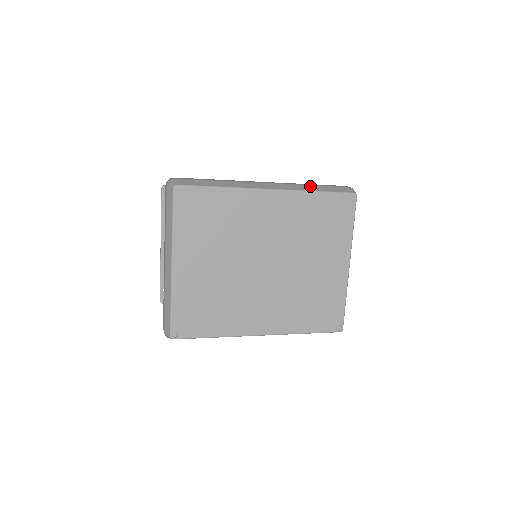
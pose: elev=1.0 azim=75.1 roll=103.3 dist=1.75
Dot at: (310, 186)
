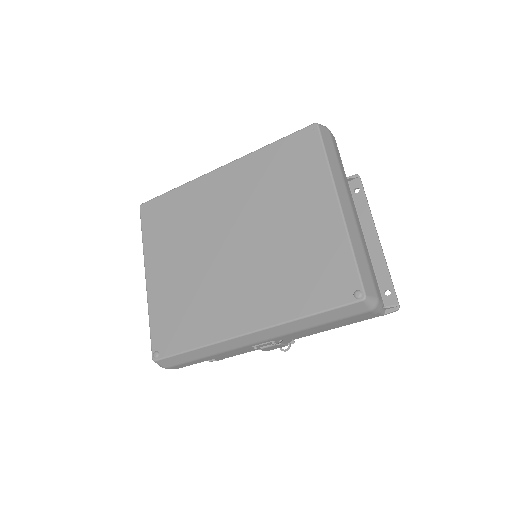
Dot at: occluded
